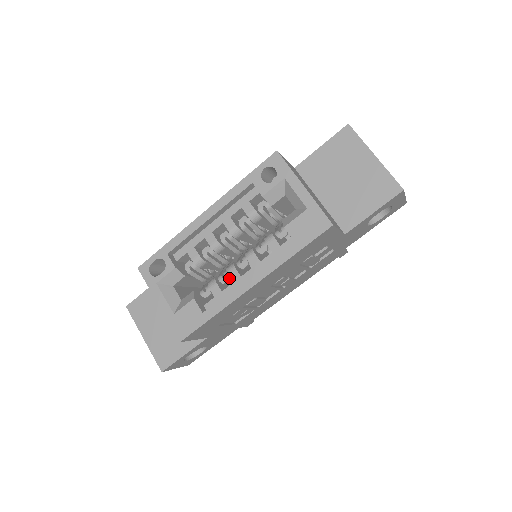
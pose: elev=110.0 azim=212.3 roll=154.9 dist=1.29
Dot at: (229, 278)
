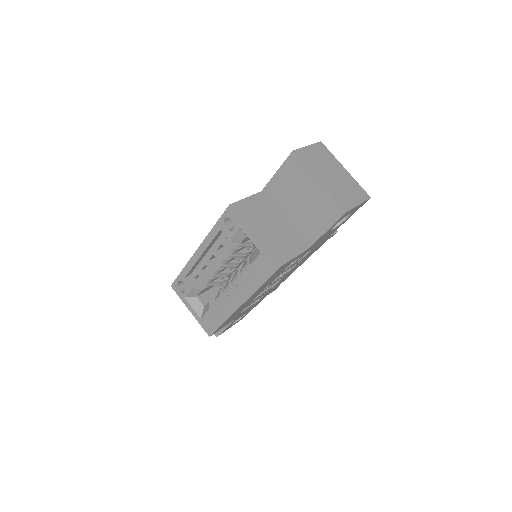
Dot at: occluded
